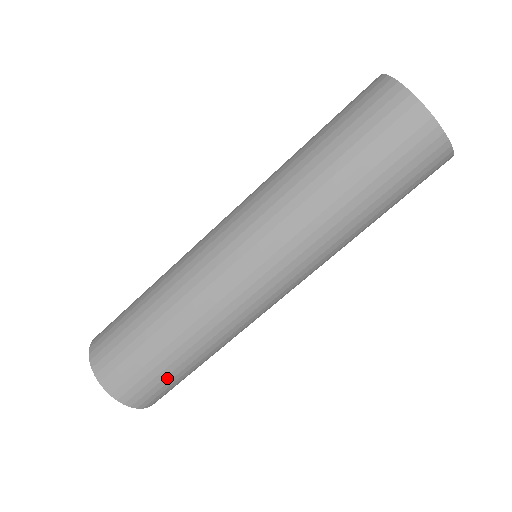
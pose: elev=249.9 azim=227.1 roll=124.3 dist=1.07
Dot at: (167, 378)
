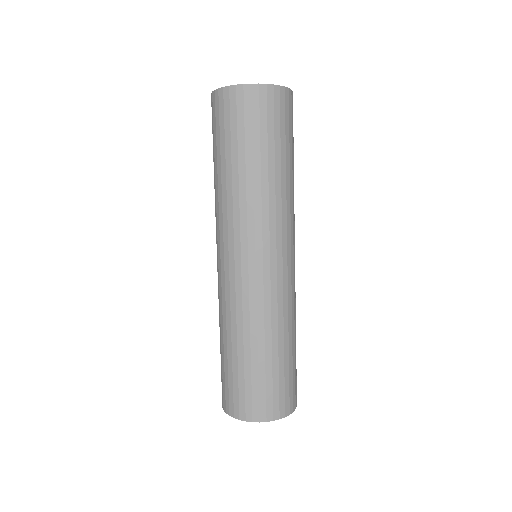
Dot at: (240, 379)
